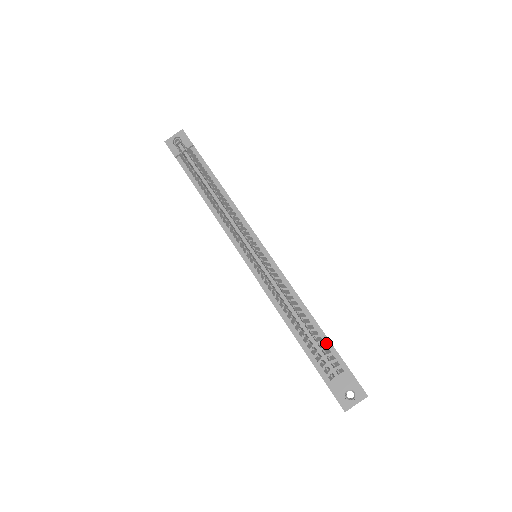
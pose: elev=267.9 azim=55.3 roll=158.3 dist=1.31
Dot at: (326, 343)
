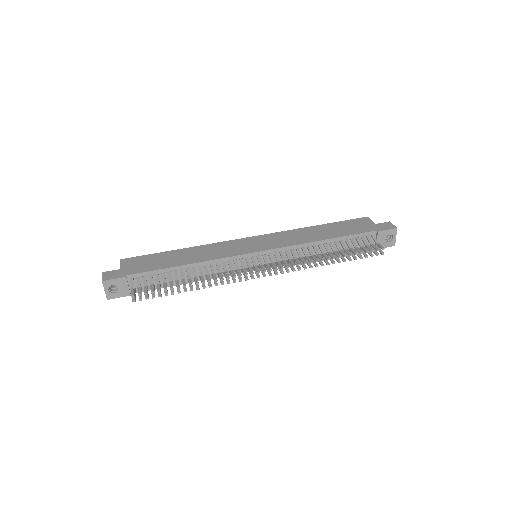
Dot at: (351, 238)
